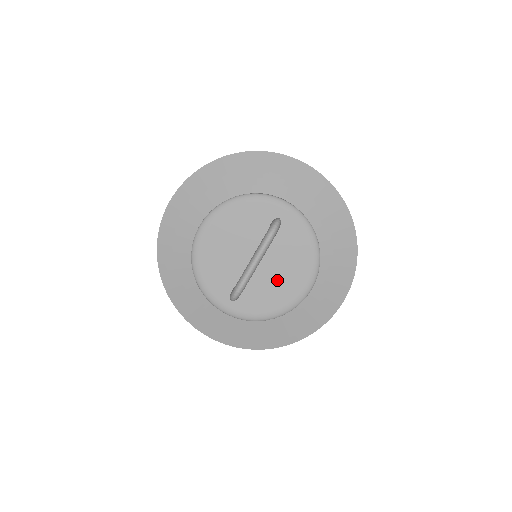
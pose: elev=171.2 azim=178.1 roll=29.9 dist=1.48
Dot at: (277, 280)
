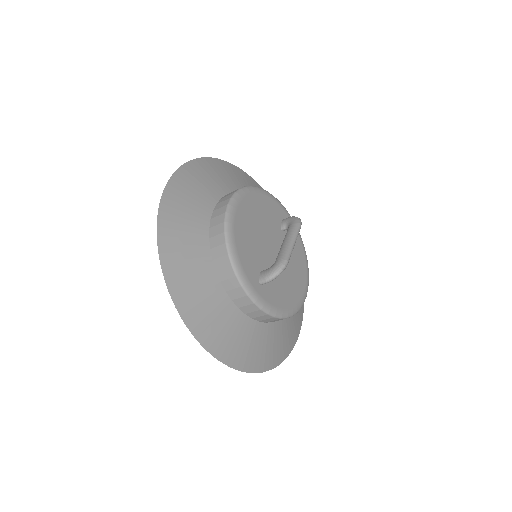
Dot at: (288, 277)
